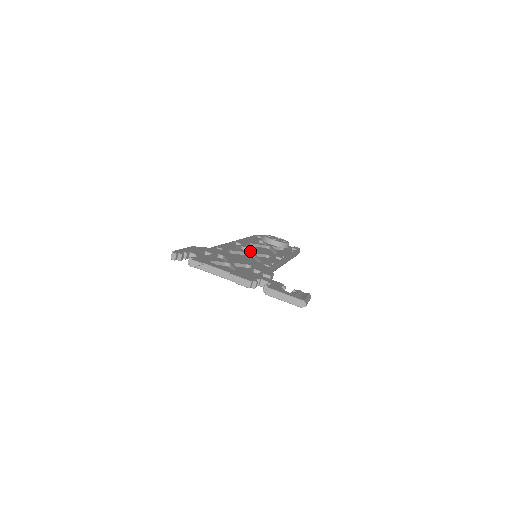
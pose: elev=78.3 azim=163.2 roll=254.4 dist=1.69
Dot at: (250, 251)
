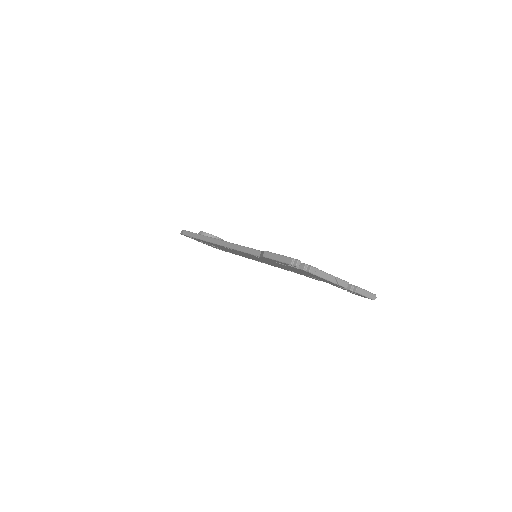
Dot at: occluded
